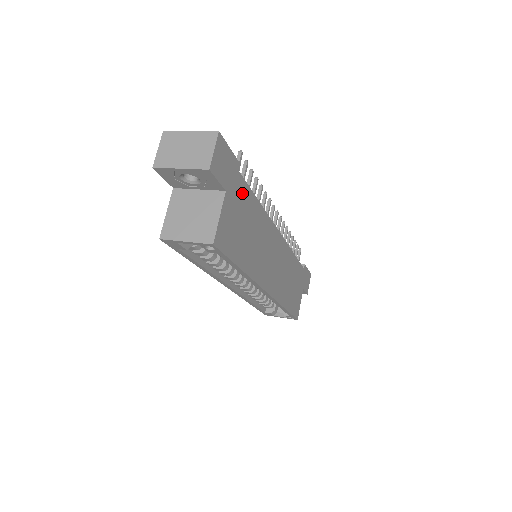
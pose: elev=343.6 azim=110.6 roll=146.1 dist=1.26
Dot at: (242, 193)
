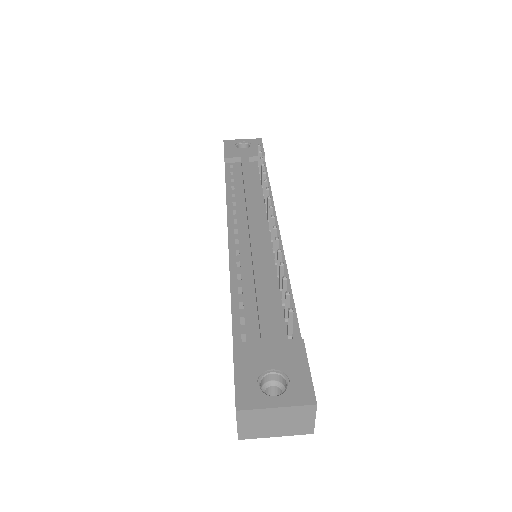
Dot at: occluded
